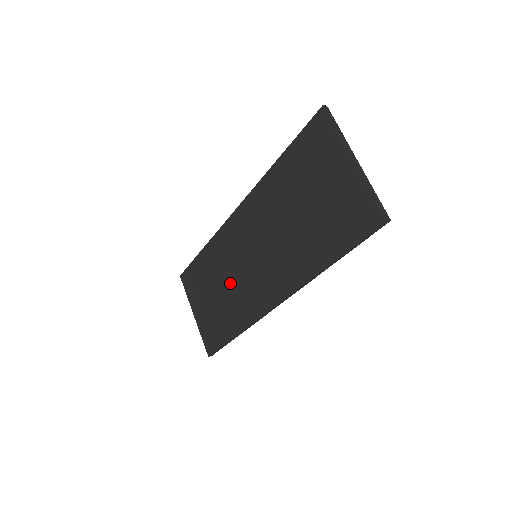
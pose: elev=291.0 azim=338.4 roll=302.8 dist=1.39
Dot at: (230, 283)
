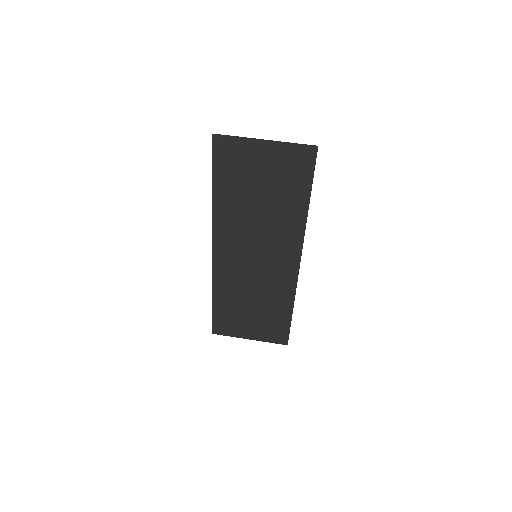
Dot at: (256, 290)
